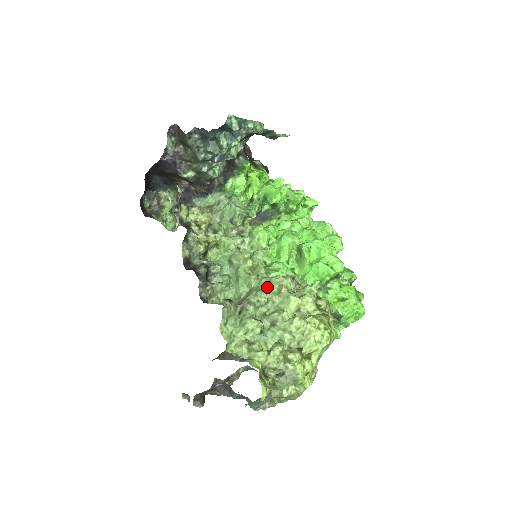
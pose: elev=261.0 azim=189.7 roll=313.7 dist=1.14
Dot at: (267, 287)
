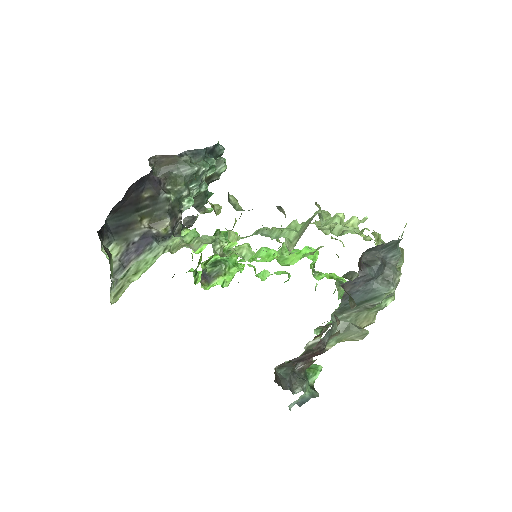
Dot at: occluded
